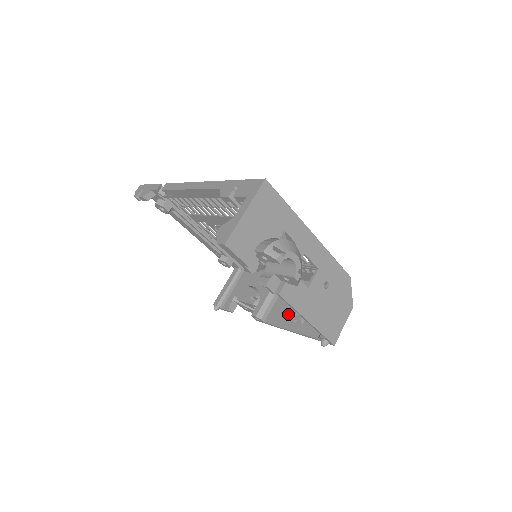
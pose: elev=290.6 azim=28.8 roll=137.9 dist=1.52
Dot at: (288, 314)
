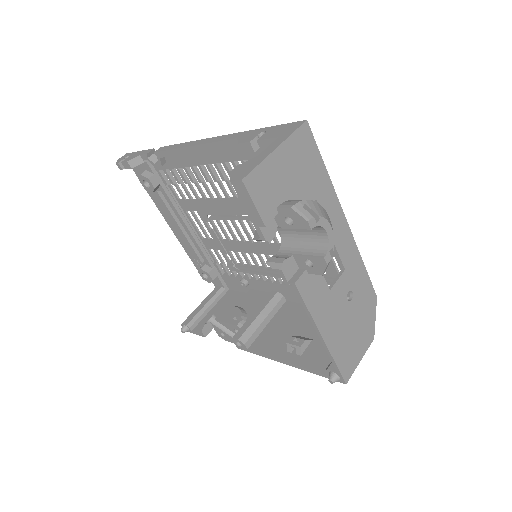
Dot at: (282, 341)
